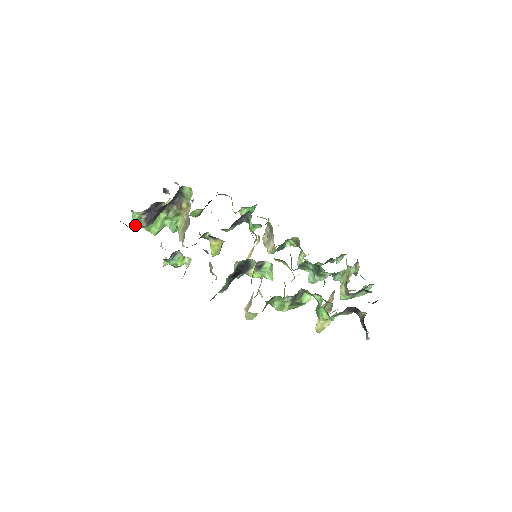
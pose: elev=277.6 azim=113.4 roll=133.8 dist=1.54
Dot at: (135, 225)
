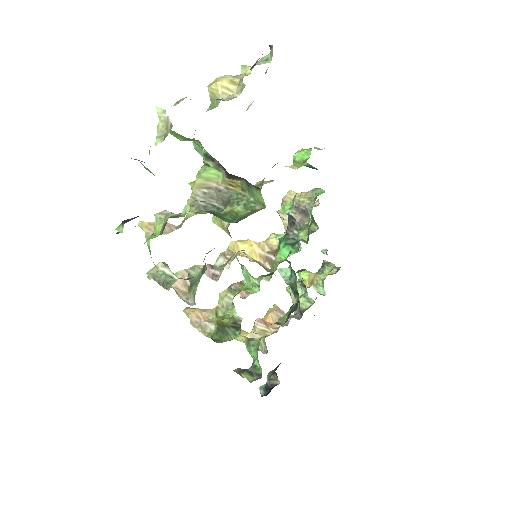
Dot at: (142, 161)
